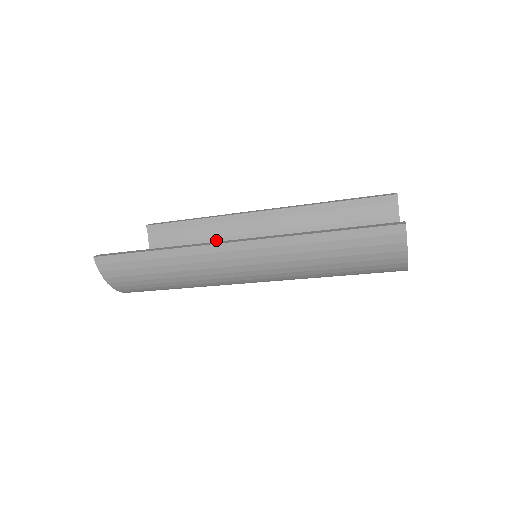
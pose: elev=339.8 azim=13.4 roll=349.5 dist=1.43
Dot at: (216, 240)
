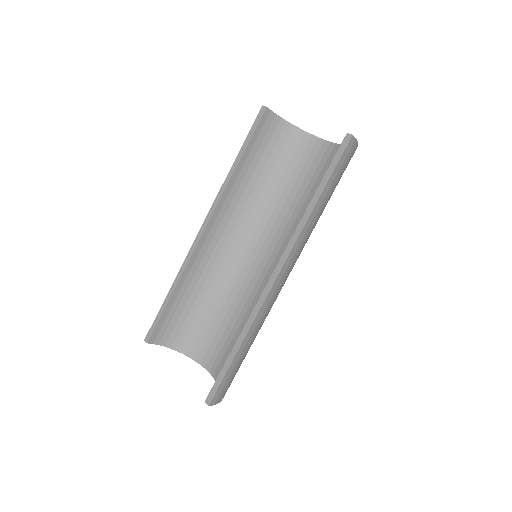
Dot at: (201, 282)
